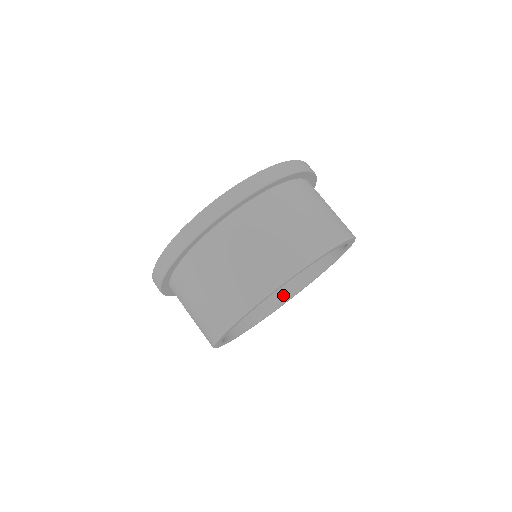
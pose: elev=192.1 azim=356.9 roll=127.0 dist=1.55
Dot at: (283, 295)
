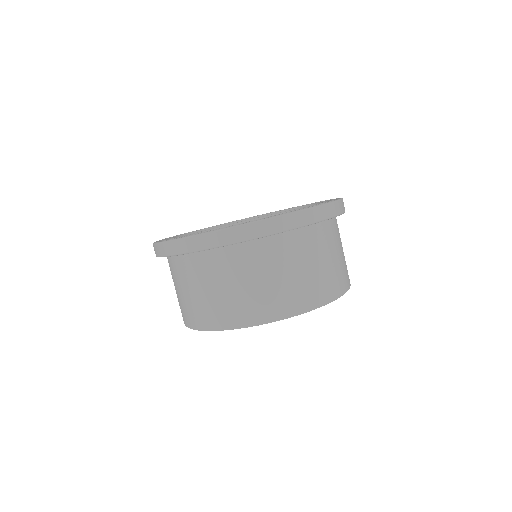
Dot at: occluded
